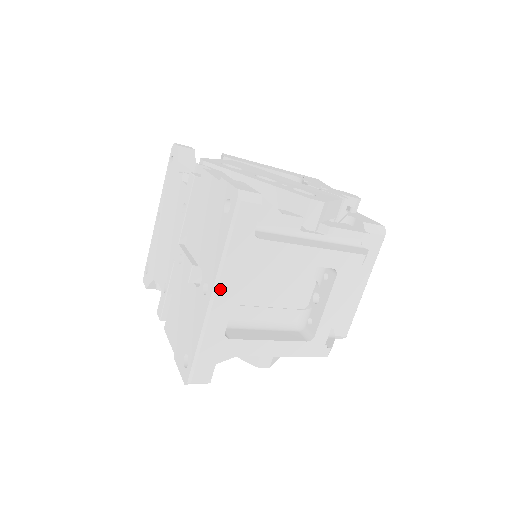
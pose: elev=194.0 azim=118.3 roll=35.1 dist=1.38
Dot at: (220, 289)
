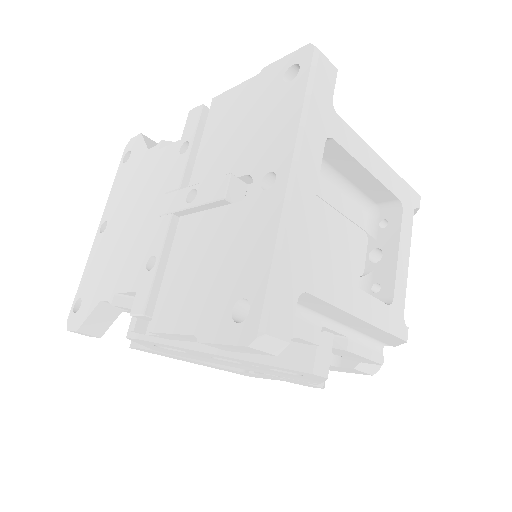
Dot at: (301, 165)
